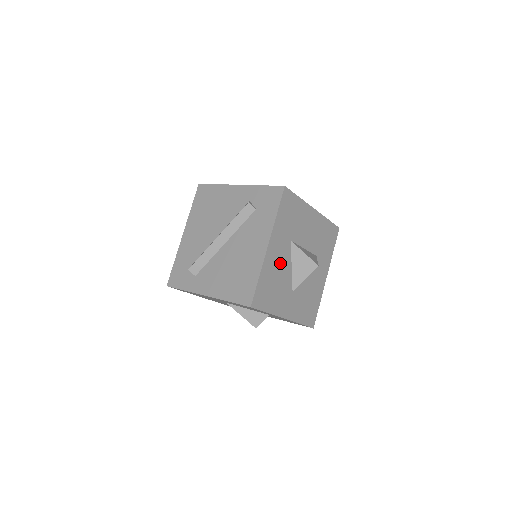
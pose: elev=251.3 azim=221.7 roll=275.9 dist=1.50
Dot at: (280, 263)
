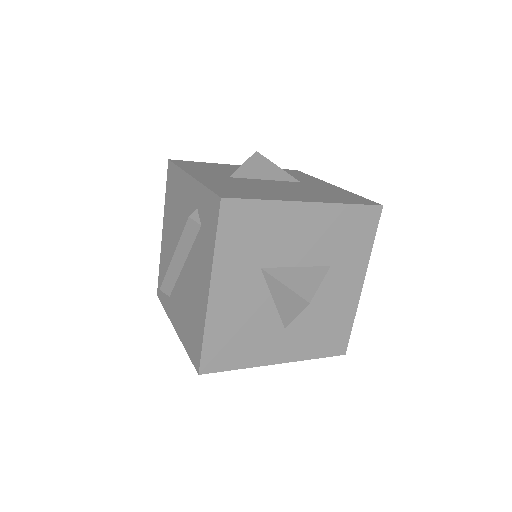
Dot at: (245, 304)
